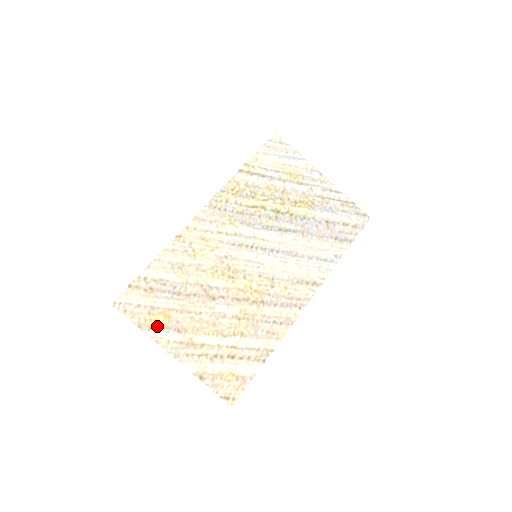
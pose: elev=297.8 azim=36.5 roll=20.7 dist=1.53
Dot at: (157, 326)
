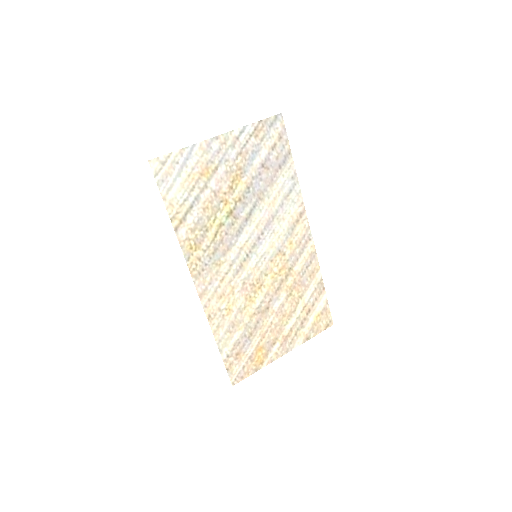
Dot at: (263, 358)
